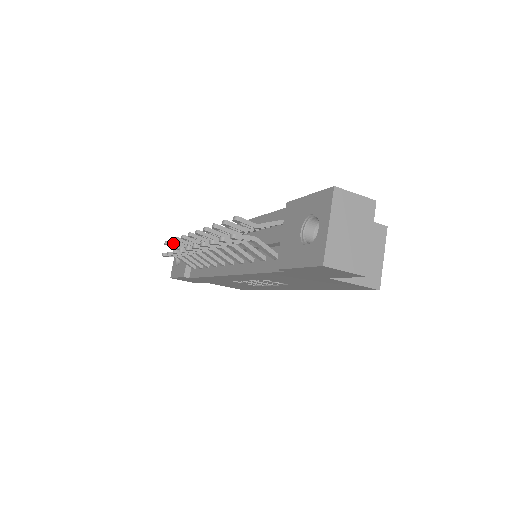
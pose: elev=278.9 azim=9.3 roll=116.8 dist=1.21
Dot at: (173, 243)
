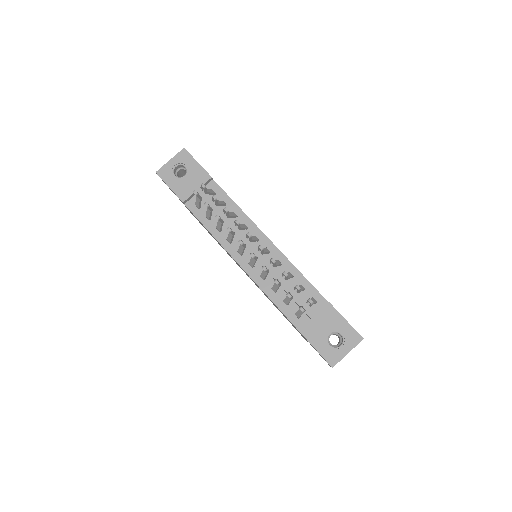
Dot at: (214, 200)
